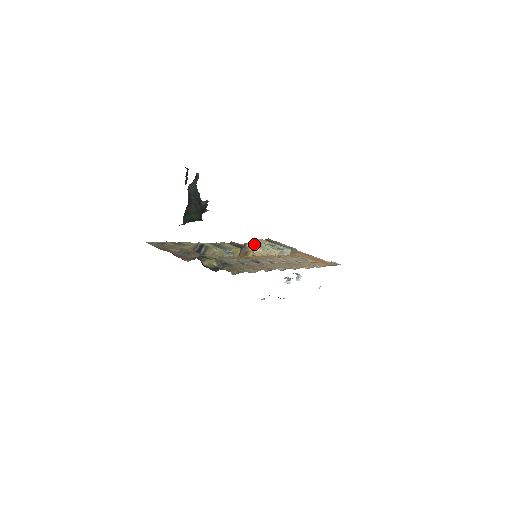
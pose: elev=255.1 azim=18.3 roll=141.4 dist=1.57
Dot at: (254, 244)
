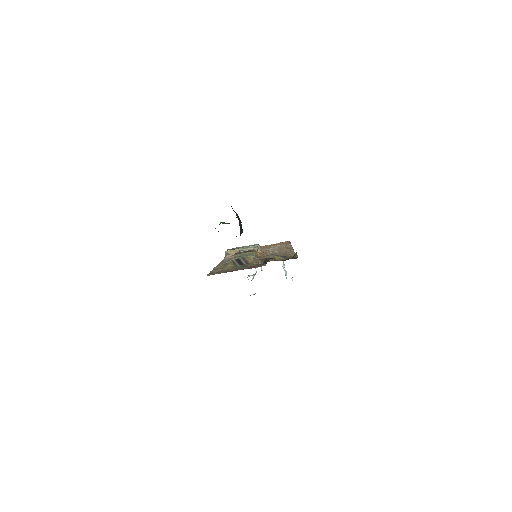
Dot at: occluded
